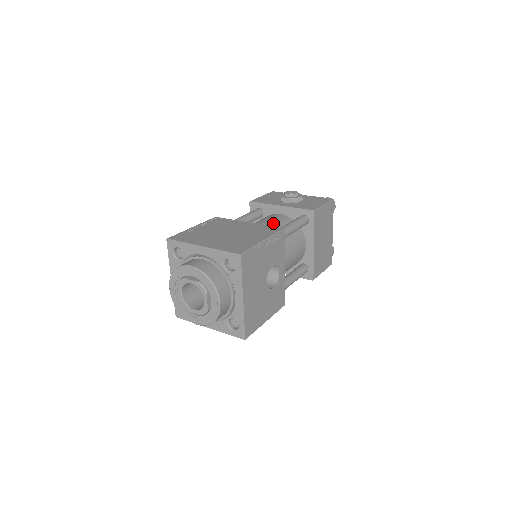
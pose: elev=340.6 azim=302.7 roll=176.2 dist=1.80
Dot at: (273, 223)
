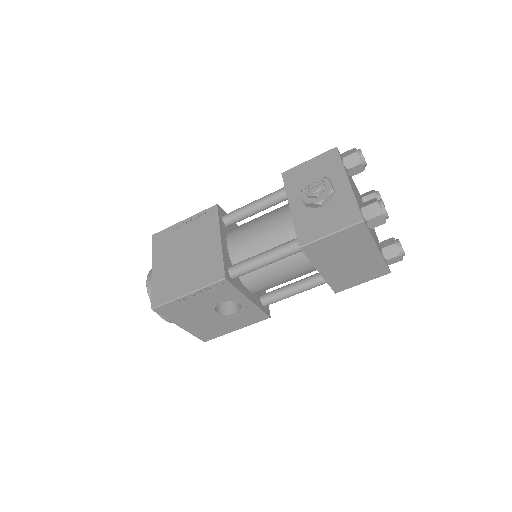
Dot at: (264, 236)
